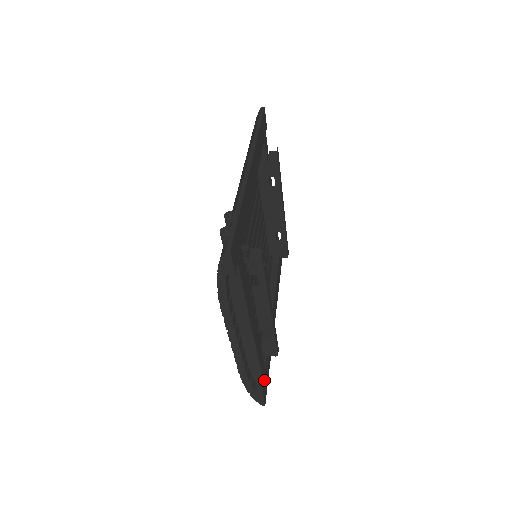
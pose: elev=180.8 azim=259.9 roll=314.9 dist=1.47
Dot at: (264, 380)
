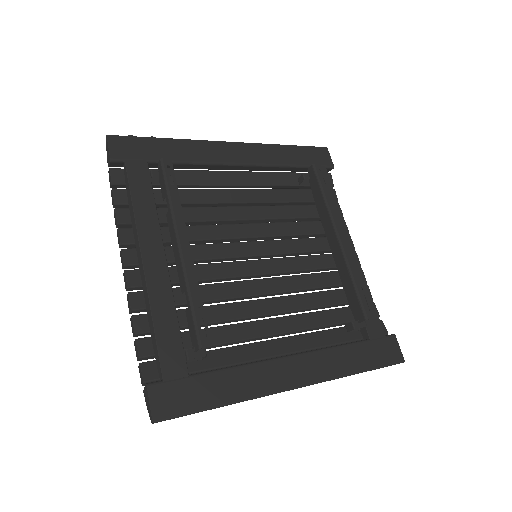
Dot at: (171, 380)
